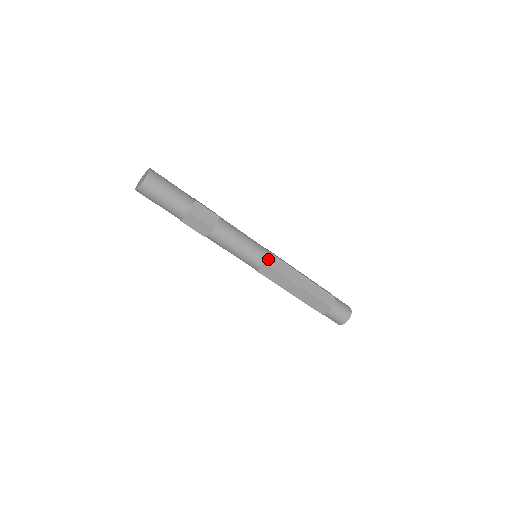
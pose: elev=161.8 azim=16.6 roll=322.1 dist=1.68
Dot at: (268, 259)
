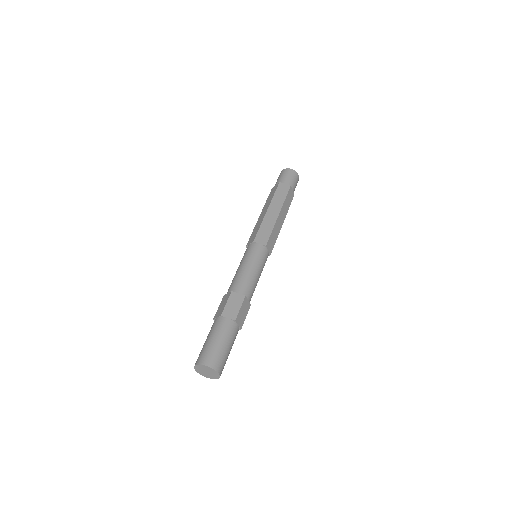
Dot at: (269, 251)
